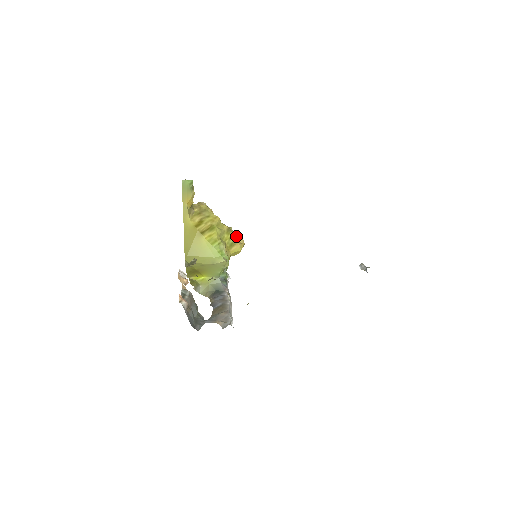
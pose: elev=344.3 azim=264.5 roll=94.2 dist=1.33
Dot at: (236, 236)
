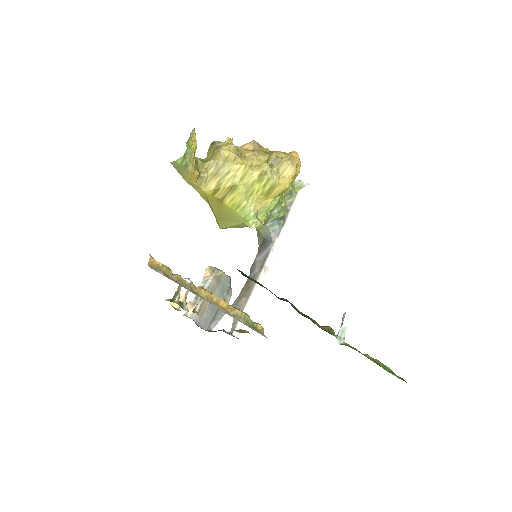
Dot at: (281, 167)
